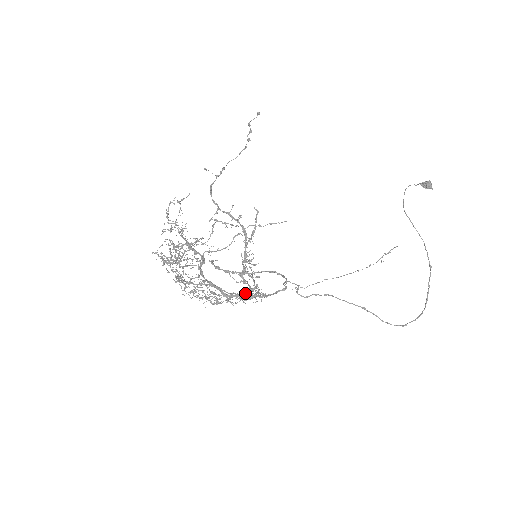
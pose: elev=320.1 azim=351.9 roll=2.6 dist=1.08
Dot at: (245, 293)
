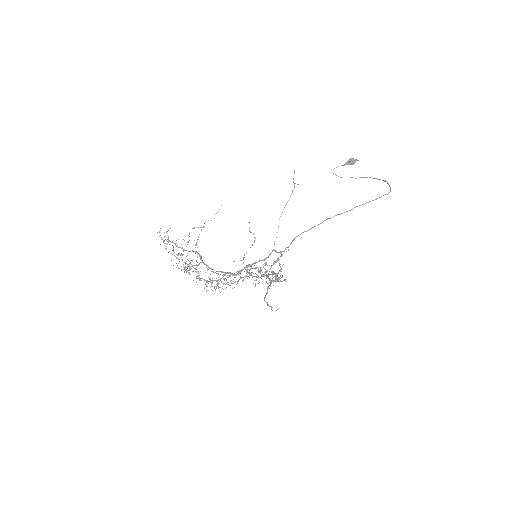
Dot at: (246, 266)
